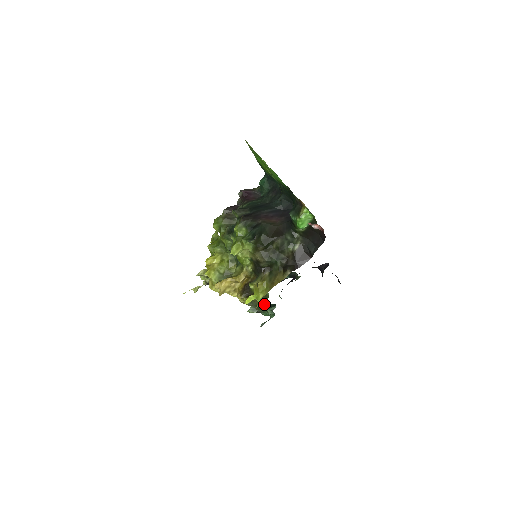
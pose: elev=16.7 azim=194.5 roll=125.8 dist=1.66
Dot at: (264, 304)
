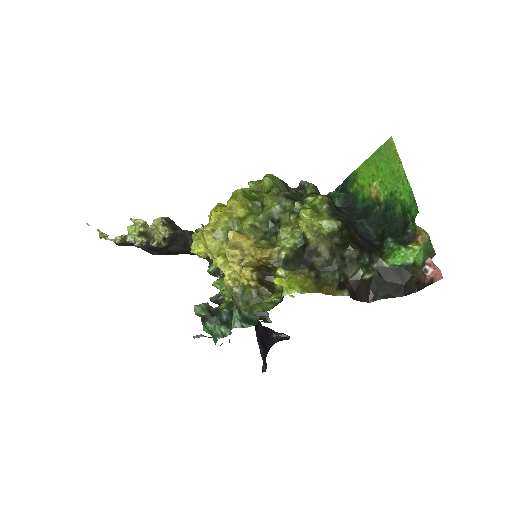
Dot at: (263, 307)
